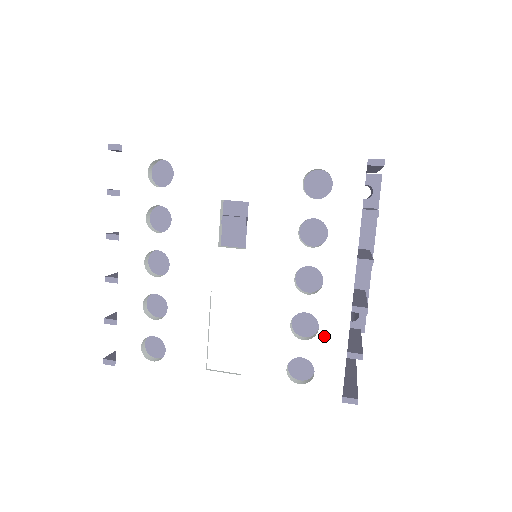
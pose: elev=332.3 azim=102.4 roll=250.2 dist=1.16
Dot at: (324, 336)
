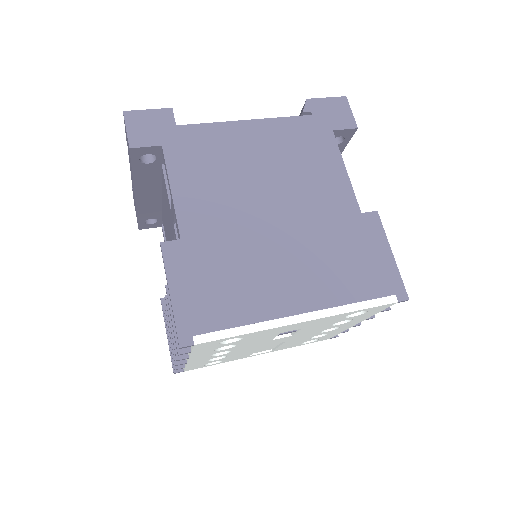
Dot at: (330, 334)
